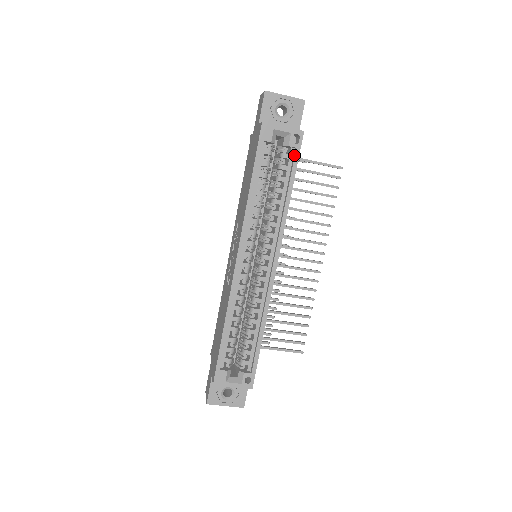
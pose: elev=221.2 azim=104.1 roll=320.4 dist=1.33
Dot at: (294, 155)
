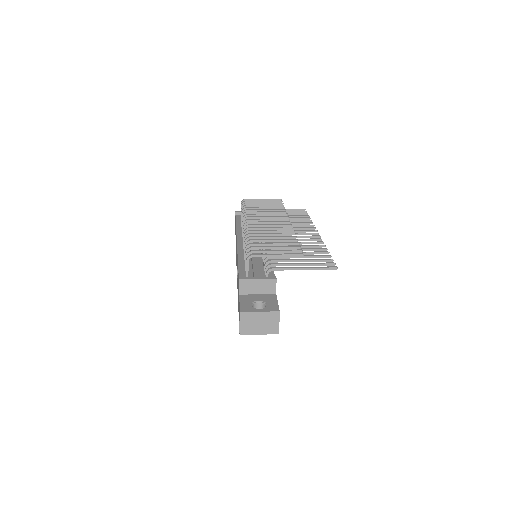
Dot at: occluded
